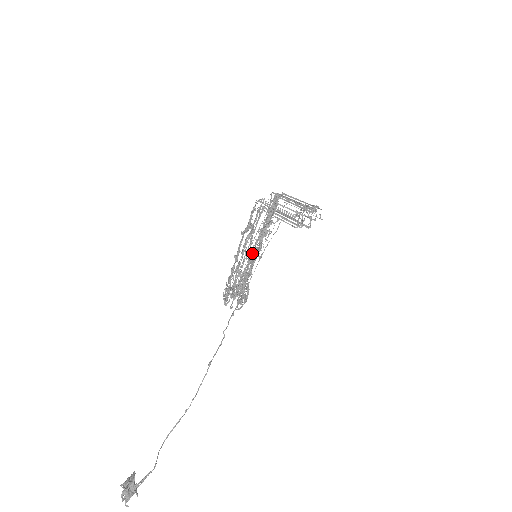
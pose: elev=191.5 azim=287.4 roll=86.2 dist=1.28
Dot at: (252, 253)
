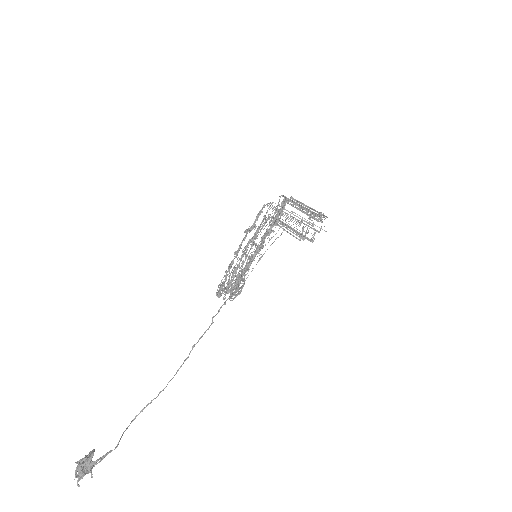
Dot at: occluded
